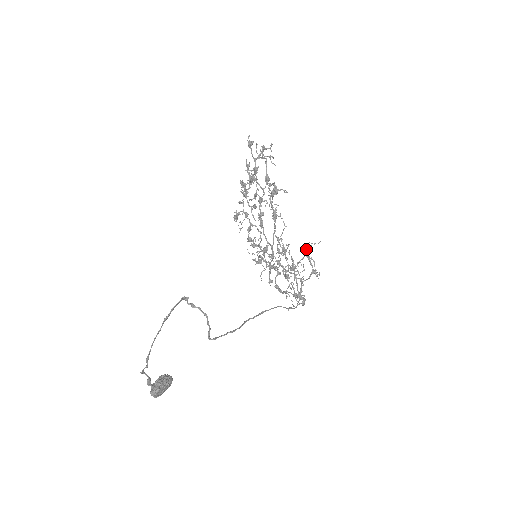
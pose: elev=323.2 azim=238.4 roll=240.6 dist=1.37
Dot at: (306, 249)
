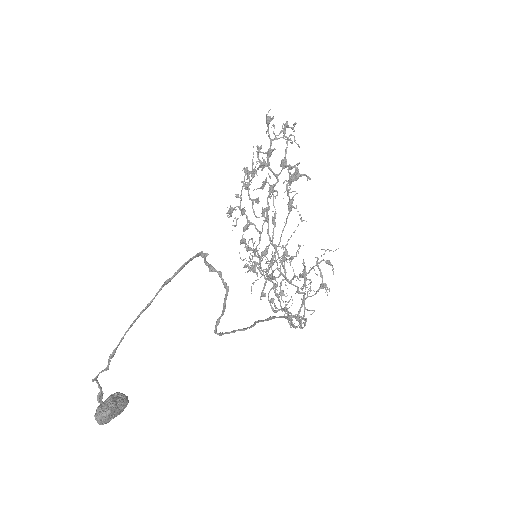
Dot at: (316, 257)
